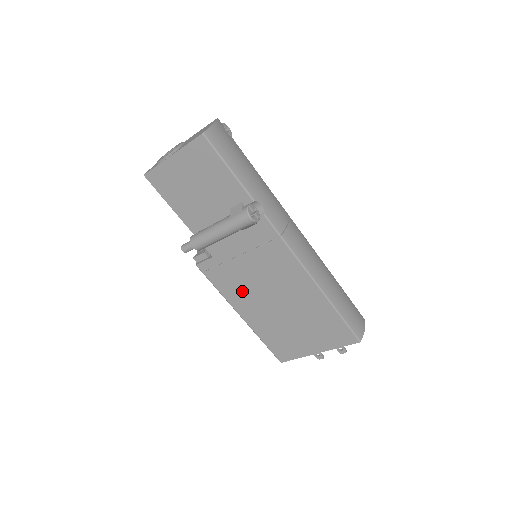
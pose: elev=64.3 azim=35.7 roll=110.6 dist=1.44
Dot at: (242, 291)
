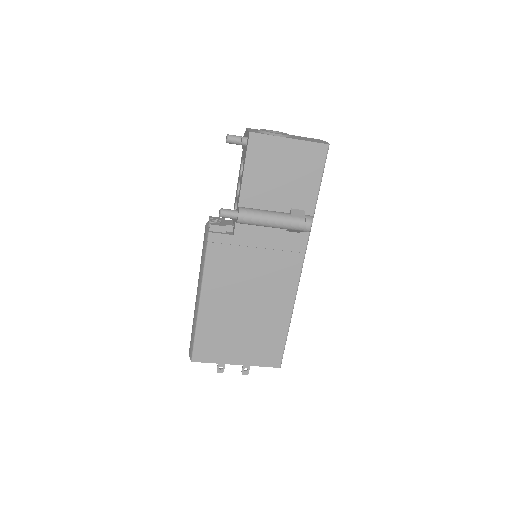
Dot at: (227, 278)
